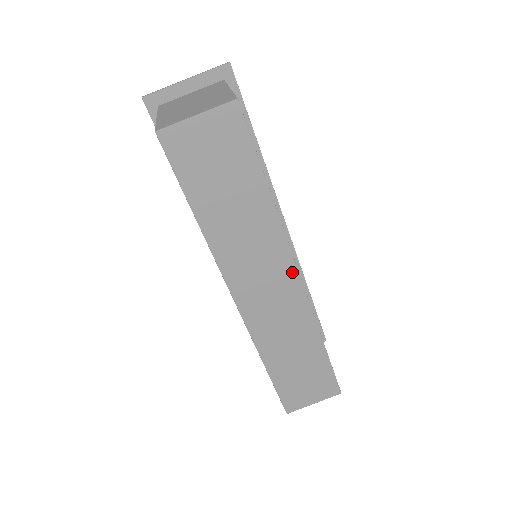
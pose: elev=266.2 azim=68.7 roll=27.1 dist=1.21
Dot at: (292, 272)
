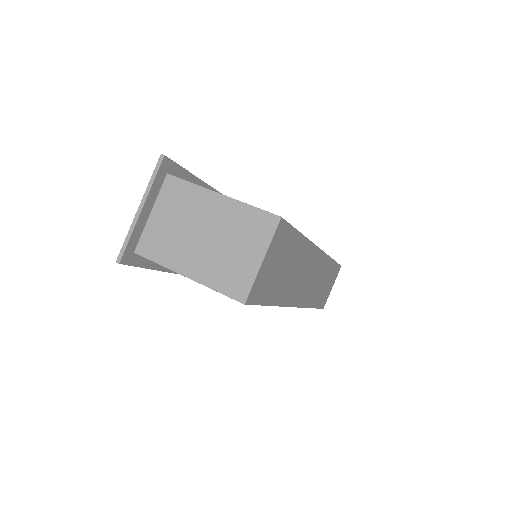
Dot at: (318, 254)
